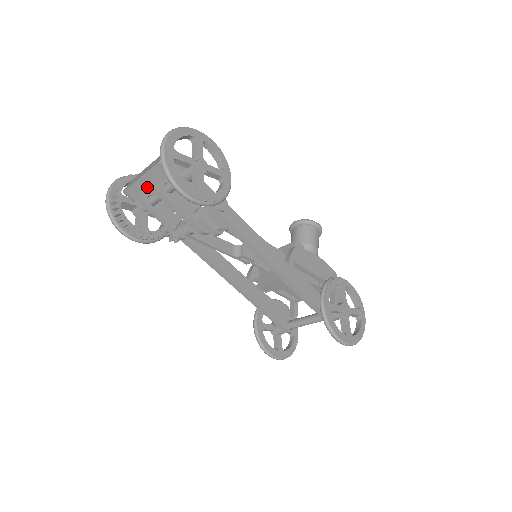
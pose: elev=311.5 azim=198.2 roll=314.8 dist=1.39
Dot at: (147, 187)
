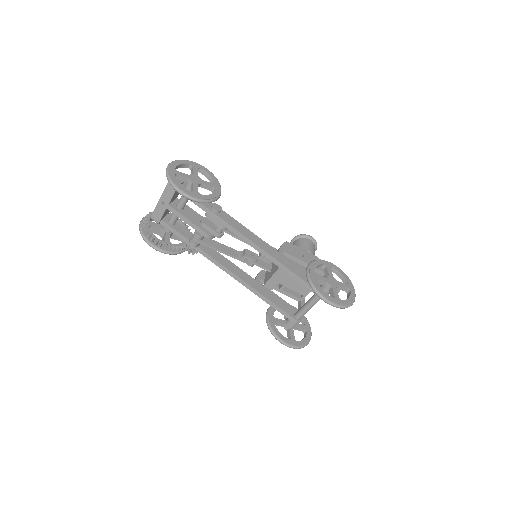
Dot at: (164, 207)
